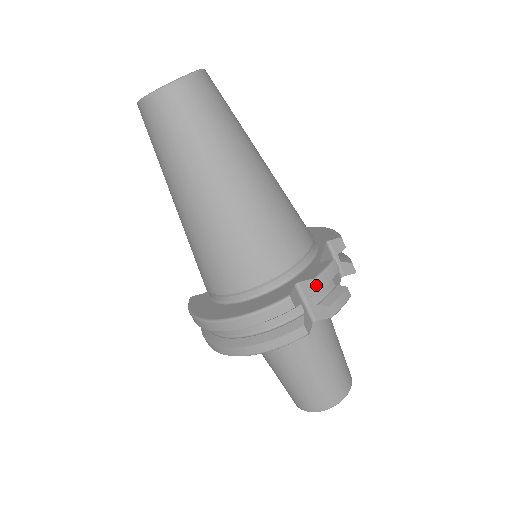
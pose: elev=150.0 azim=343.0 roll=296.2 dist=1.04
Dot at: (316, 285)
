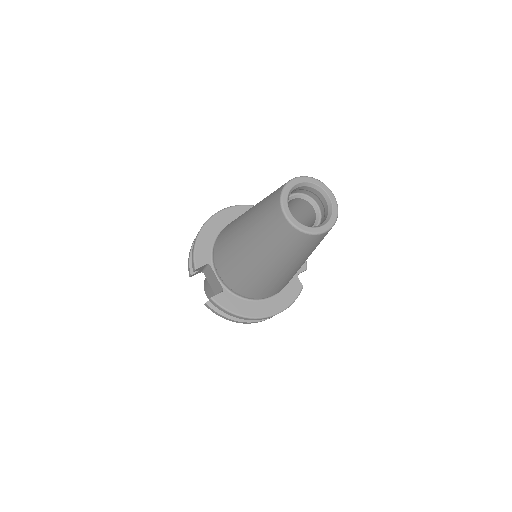
Dot at: occluded
